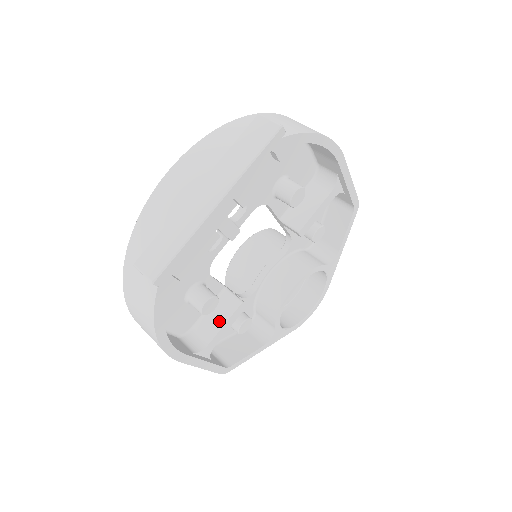
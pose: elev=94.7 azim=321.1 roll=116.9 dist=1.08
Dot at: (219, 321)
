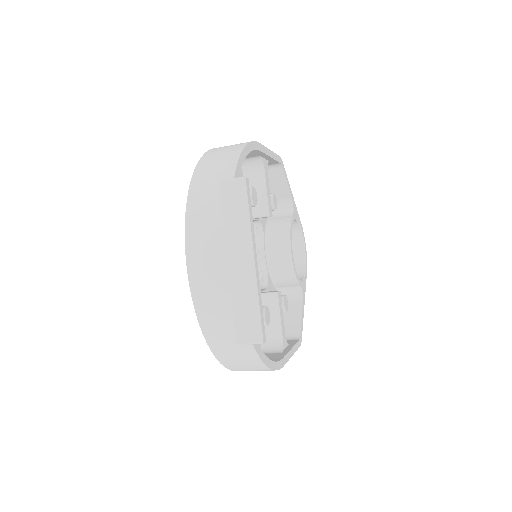
Dot at: (275, 318)
